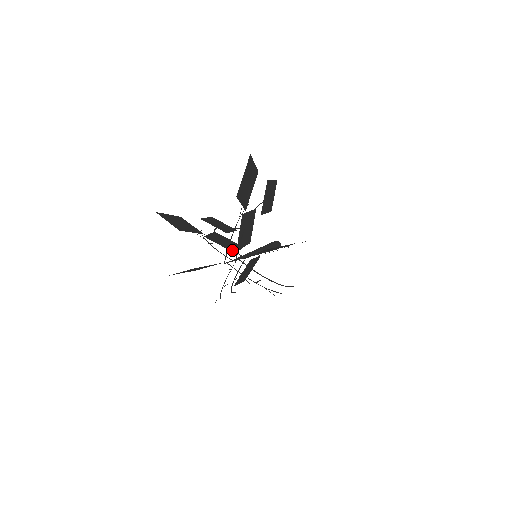
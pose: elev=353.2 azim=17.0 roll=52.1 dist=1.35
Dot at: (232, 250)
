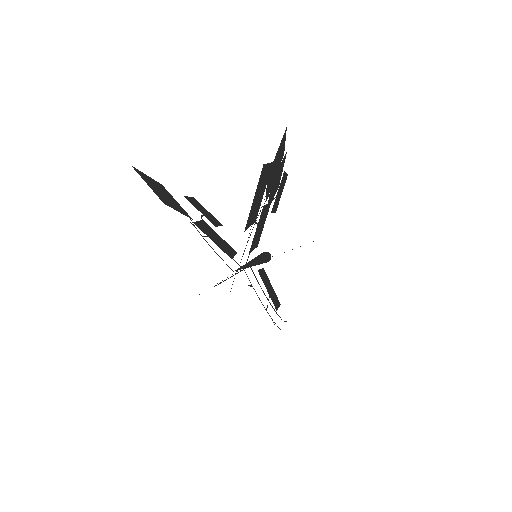
Dot at: occluded
